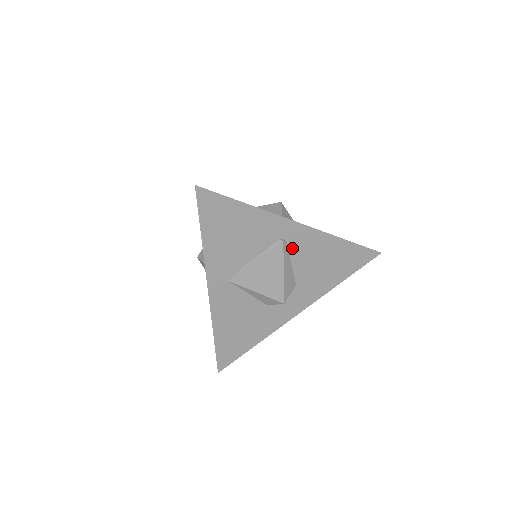
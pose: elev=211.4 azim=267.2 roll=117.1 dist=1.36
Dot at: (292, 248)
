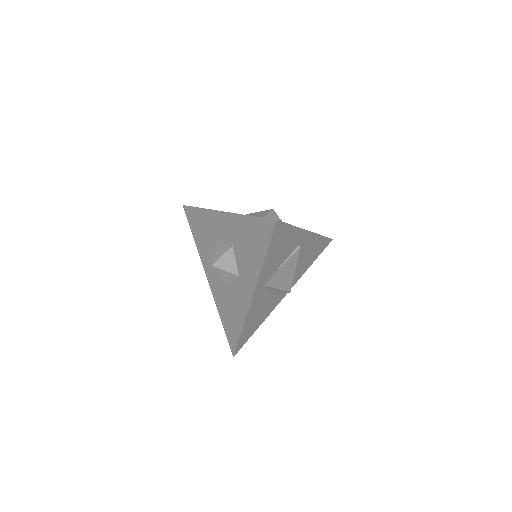
Dot at: (300, 250)
